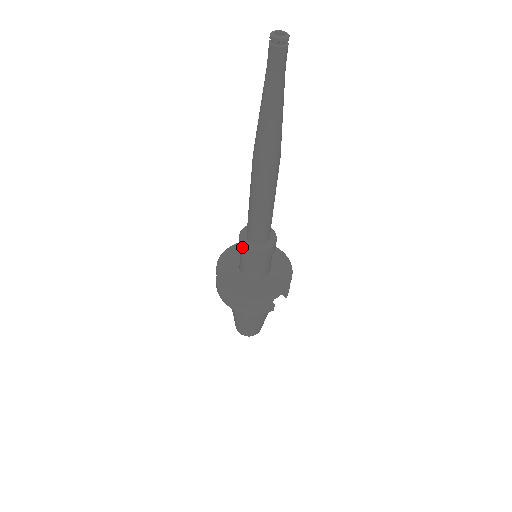
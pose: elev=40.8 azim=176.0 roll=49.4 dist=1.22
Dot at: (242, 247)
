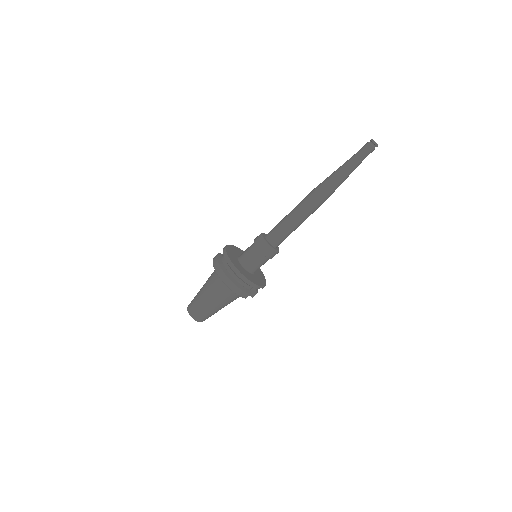
Dot at: (261, 241)
